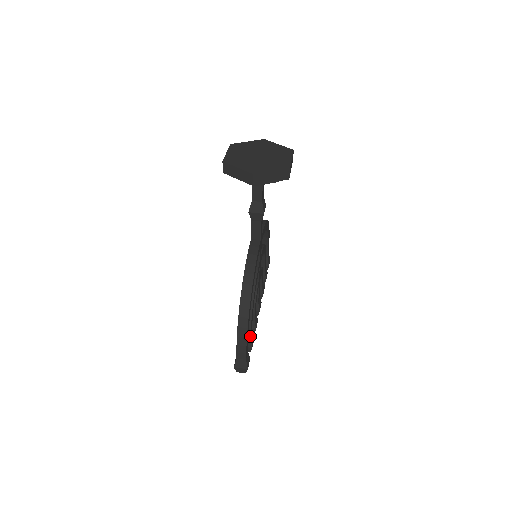
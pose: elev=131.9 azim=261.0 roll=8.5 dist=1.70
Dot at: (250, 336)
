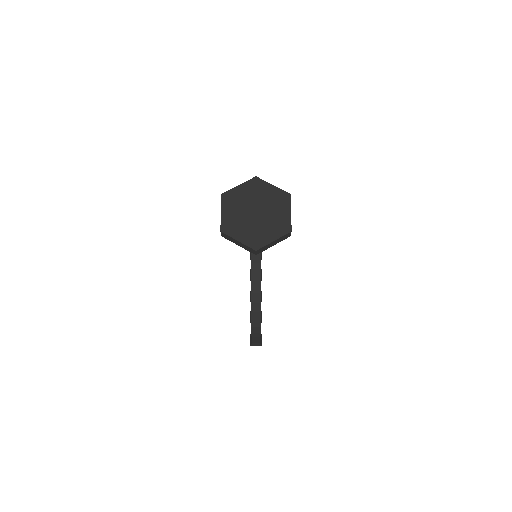
Dot at: occluded
